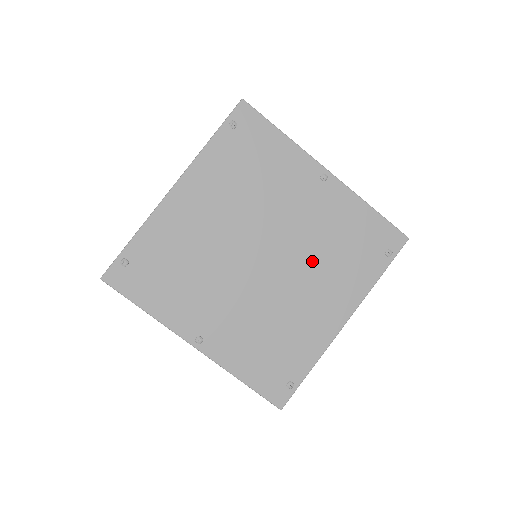
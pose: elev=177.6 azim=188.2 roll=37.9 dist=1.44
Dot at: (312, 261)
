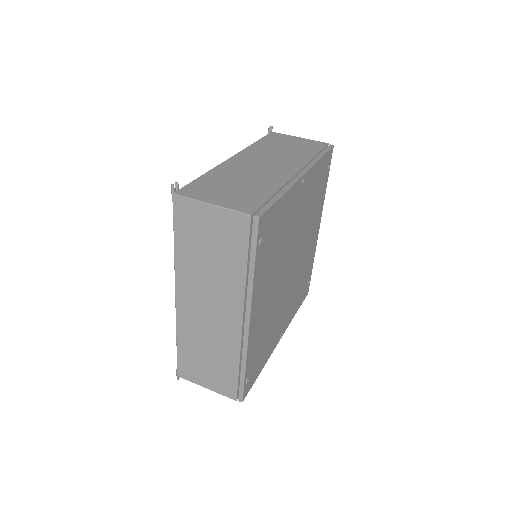
Dot at: (306, 229)
